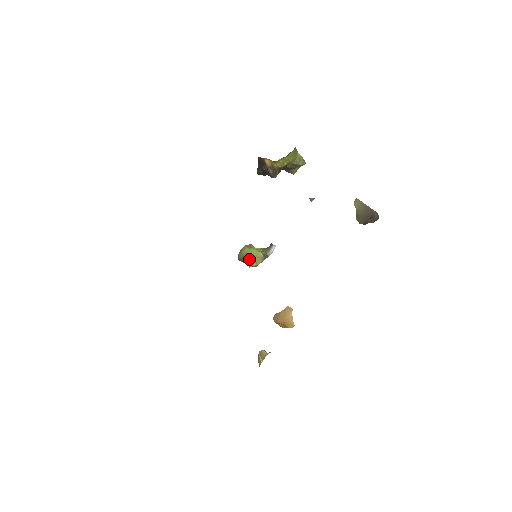
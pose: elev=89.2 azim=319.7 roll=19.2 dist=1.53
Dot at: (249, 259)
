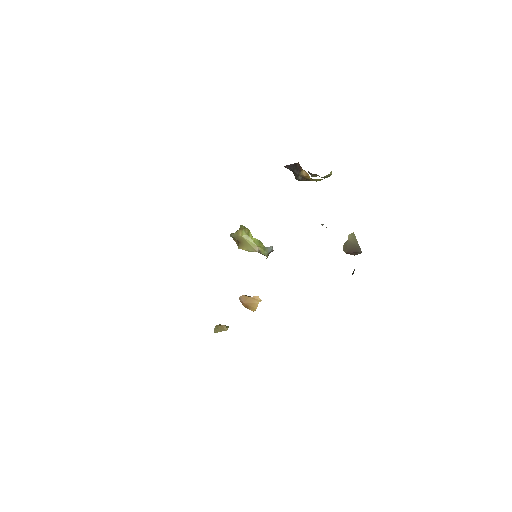
Dot at: (242, 243)
